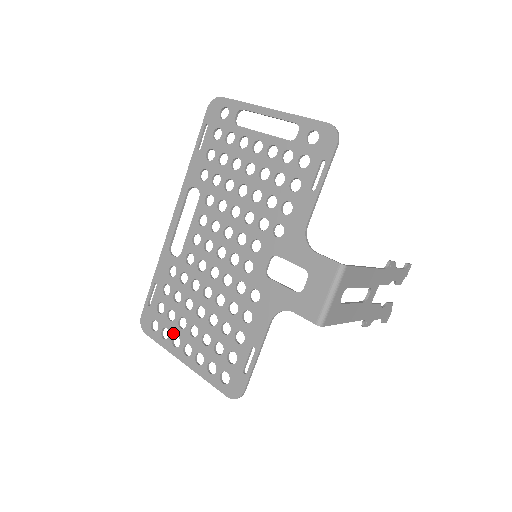
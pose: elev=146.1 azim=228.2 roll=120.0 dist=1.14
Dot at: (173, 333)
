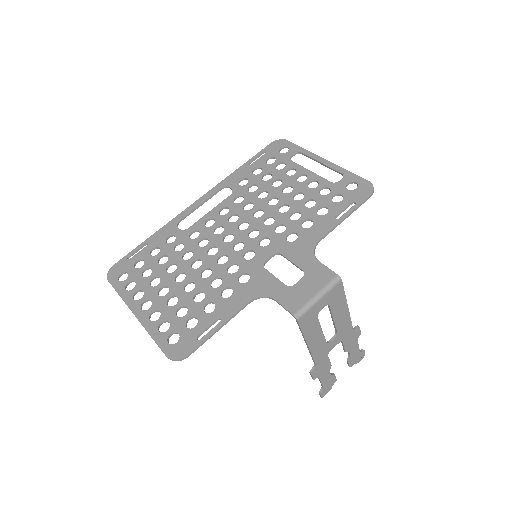
Dot at: (140, 287)
